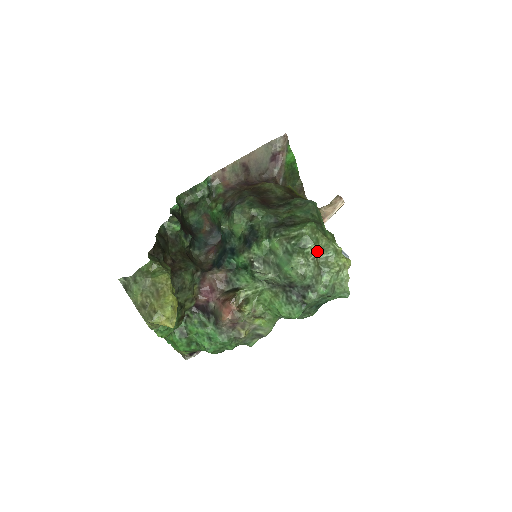
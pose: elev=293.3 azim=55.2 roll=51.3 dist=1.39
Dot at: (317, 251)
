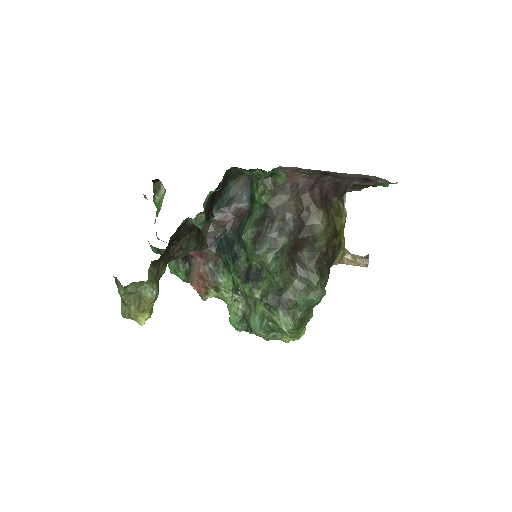
Dot at: occluded
